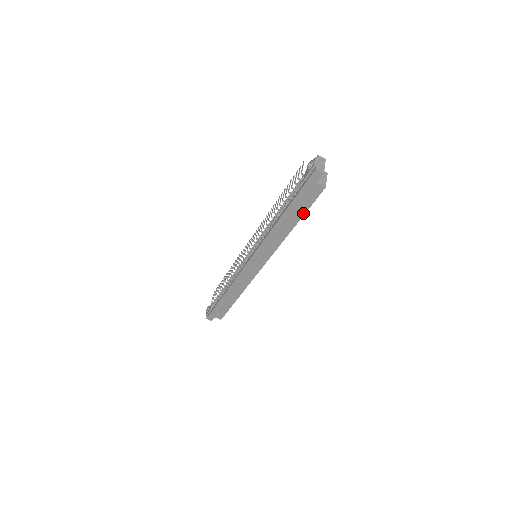
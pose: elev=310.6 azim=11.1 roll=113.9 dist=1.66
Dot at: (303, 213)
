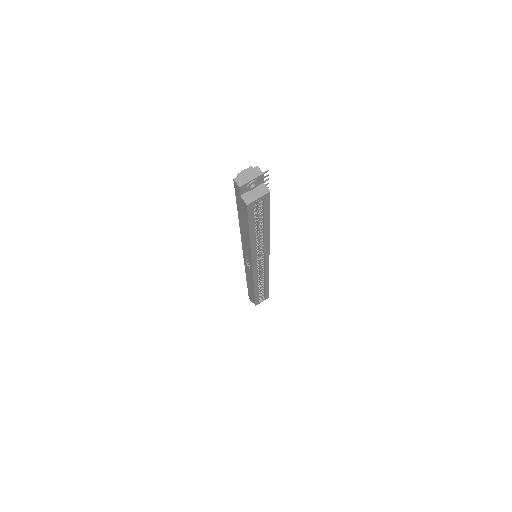
Dot at: (248, 226)
